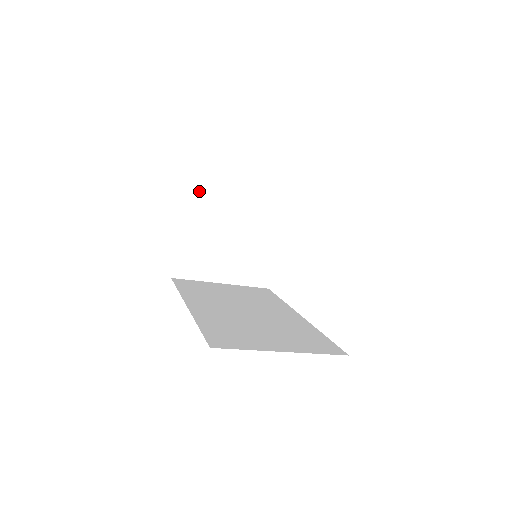
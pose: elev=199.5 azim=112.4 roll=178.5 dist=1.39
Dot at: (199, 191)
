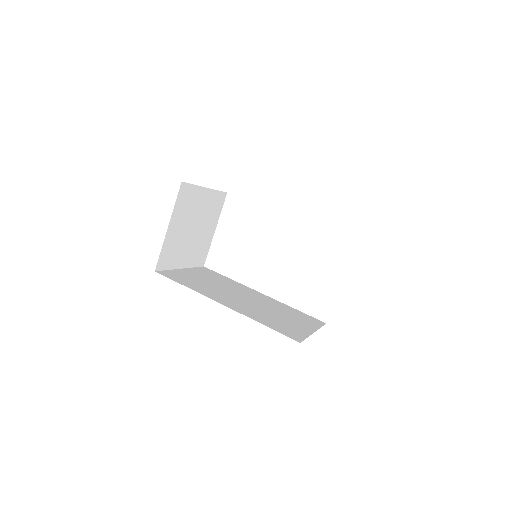
Dot at: (186, 190)
